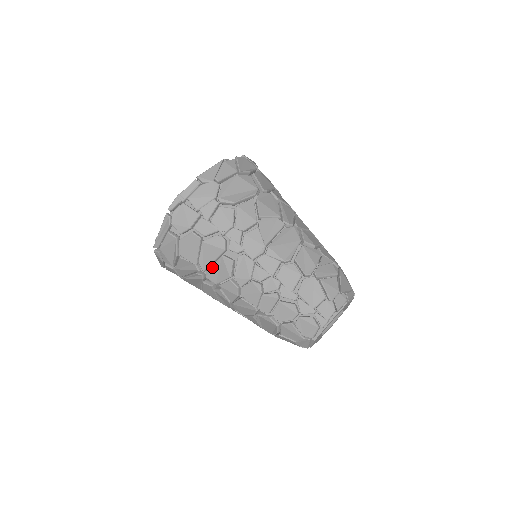
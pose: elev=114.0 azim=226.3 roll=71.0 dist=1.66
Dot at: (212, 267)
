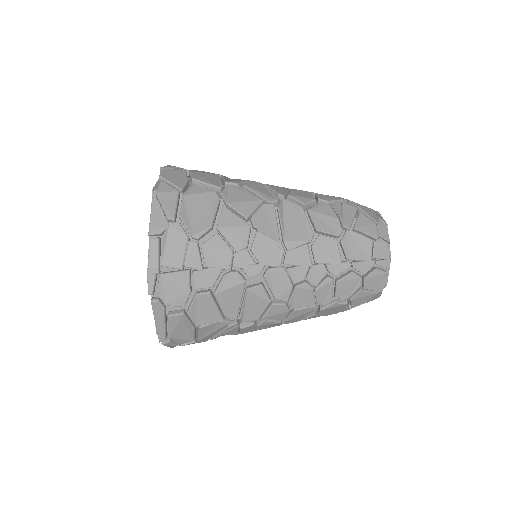
Dot at: (243, 308)
